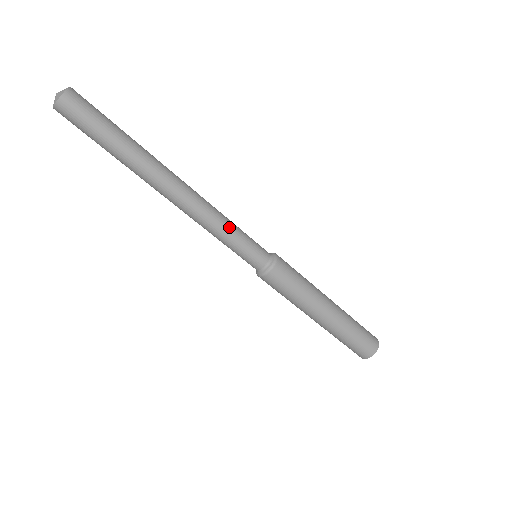
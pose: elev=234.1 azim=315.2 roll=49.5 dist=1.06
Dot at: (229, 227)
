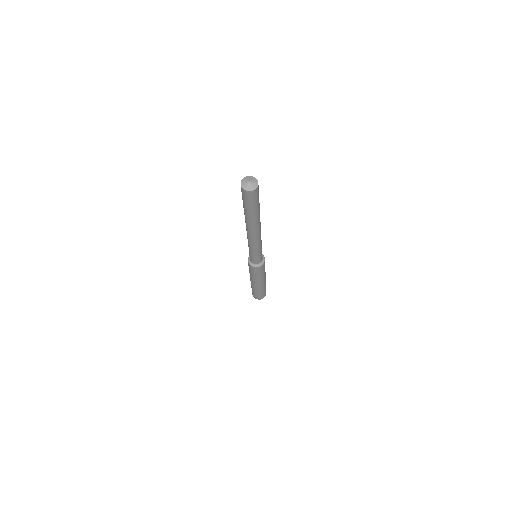
Dot at: (257, 250)
